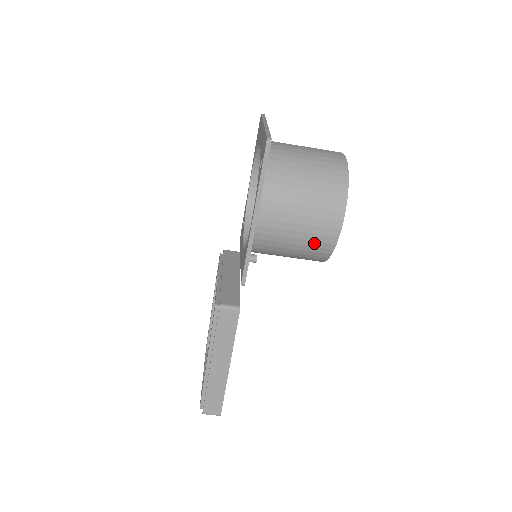
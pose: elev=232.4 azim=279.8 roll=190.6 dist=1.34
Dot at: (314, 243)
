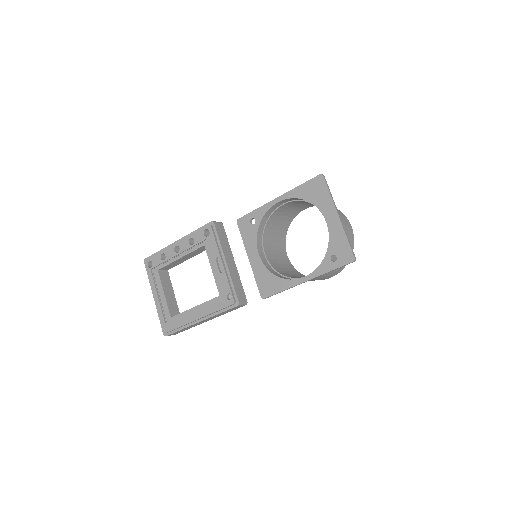
Dot at: (313, 280)
